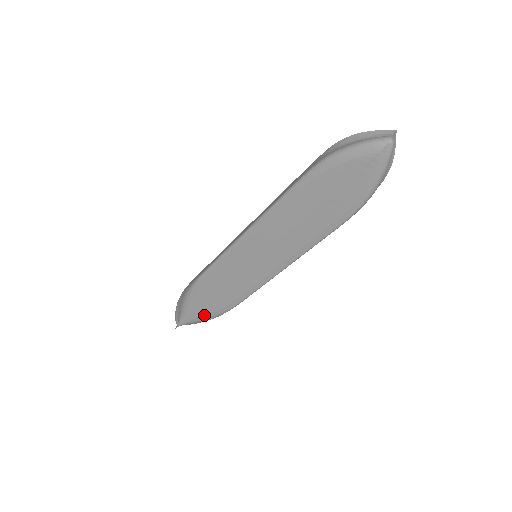
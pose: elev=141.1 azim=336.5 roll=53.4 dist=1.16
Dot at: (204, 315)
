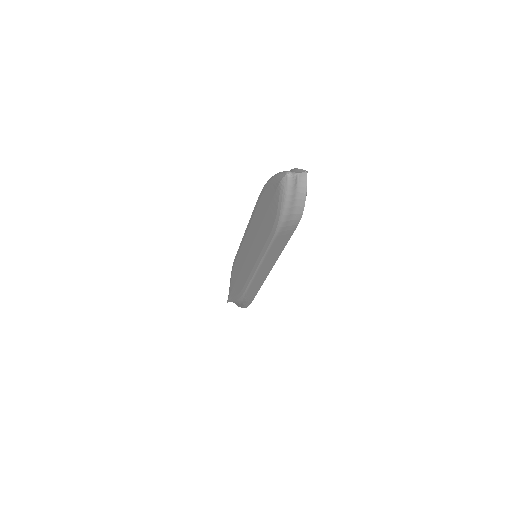
Dot at: (234, 296)
